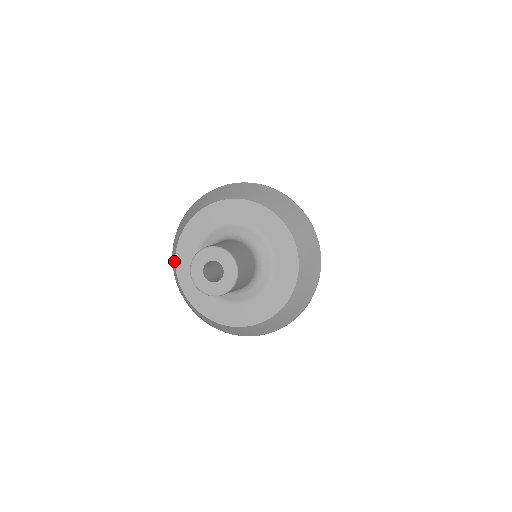
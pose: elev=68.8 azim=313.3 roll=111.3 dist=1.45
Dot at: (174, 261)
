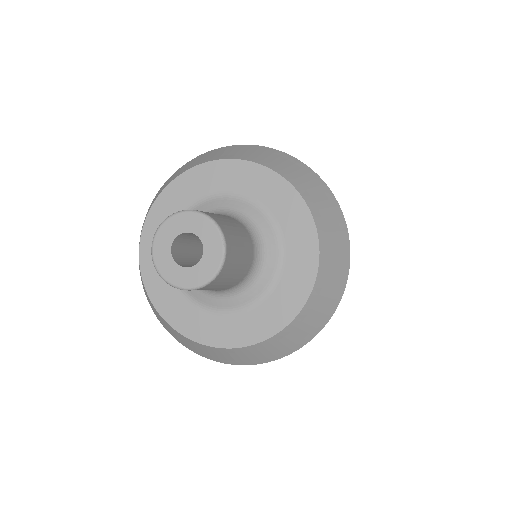
Dot at: (156, 313)
